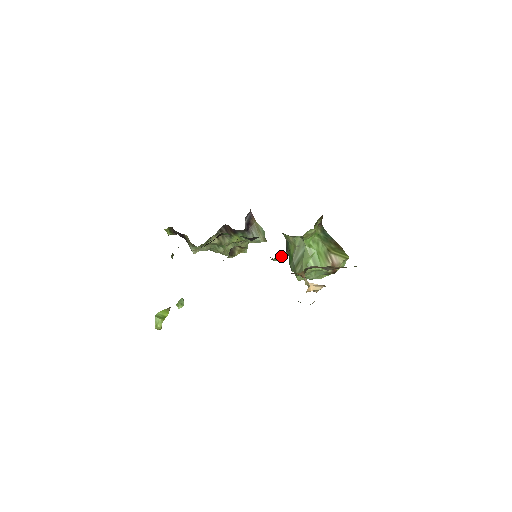
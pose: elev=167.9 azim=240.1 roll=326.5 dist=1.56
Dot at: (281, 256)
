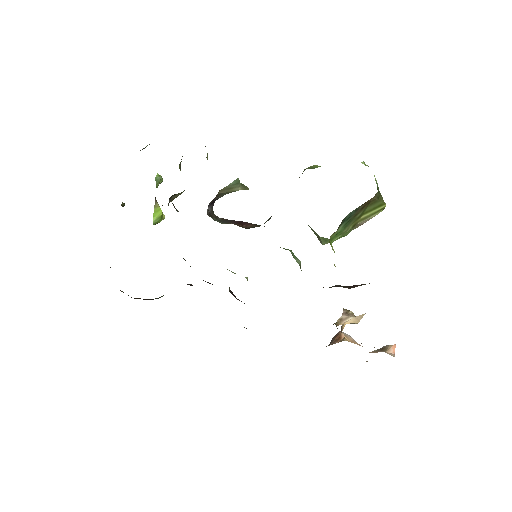
Dot at: occluded
